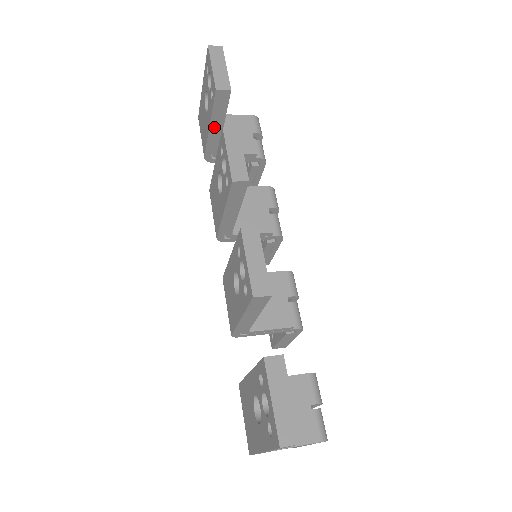
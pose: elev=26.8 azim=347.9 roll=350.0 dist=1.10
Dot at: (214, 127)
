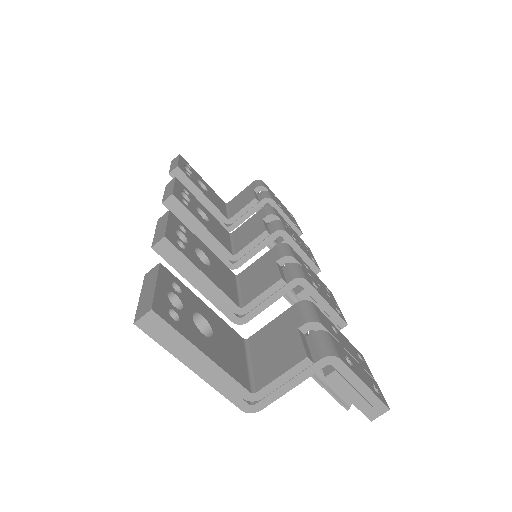
Dot at: (200, 201)
